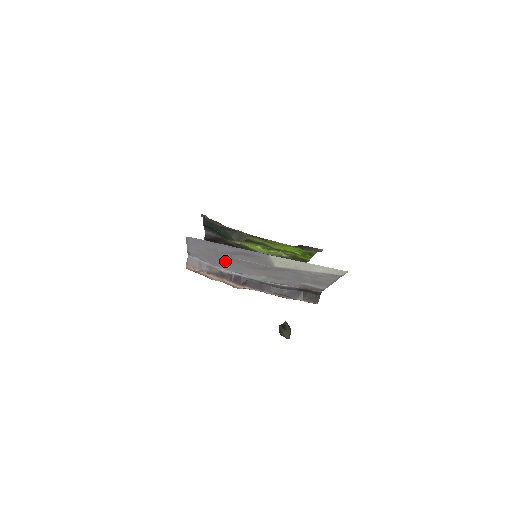
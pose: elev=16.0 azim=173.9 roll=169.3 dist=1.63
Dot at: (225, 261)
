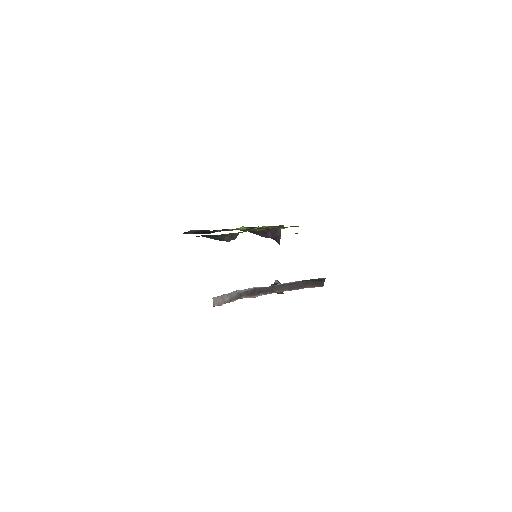
Dot at: occluded
